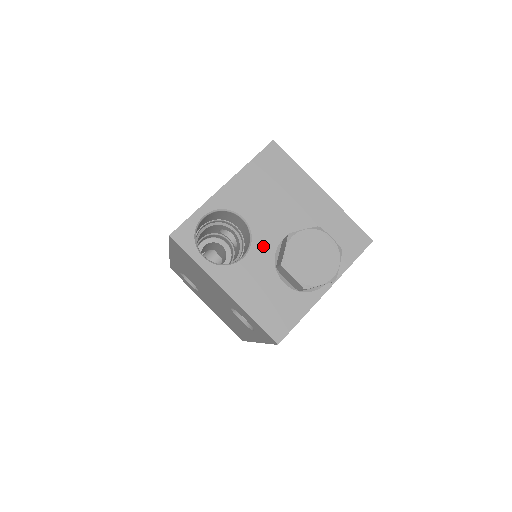
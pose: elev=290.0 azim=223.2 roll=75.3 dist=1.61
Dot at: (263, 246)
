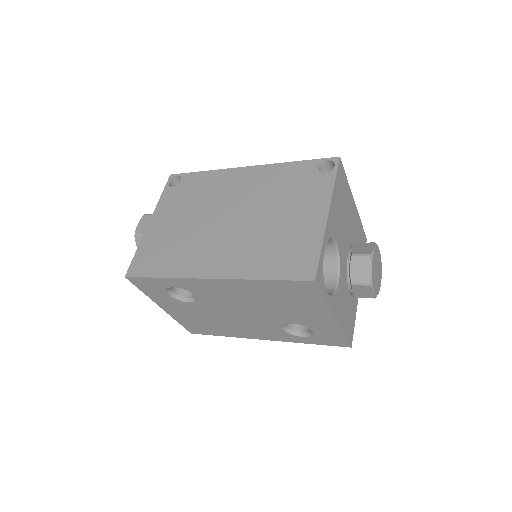
Dot at: (343, 266)
